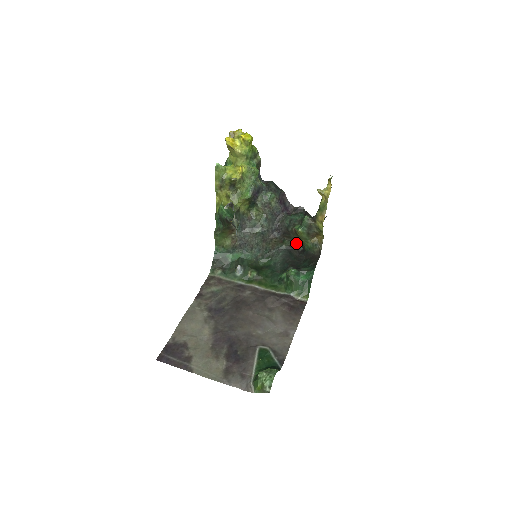
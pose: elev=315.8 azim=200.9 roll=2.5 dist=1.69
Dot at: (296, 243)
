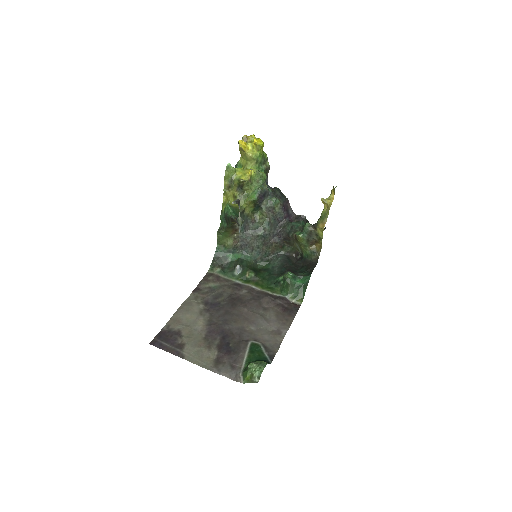
Dot at: (295, 250)
